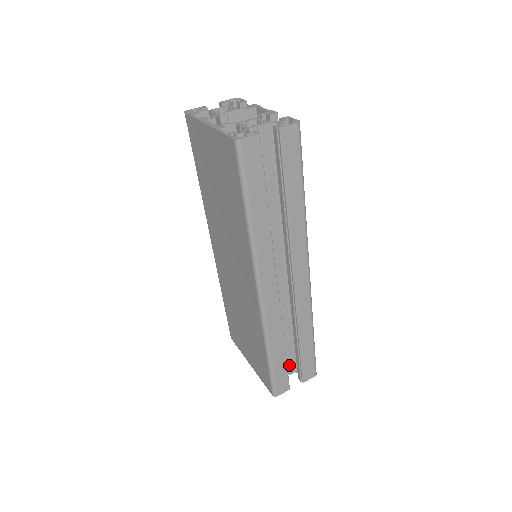
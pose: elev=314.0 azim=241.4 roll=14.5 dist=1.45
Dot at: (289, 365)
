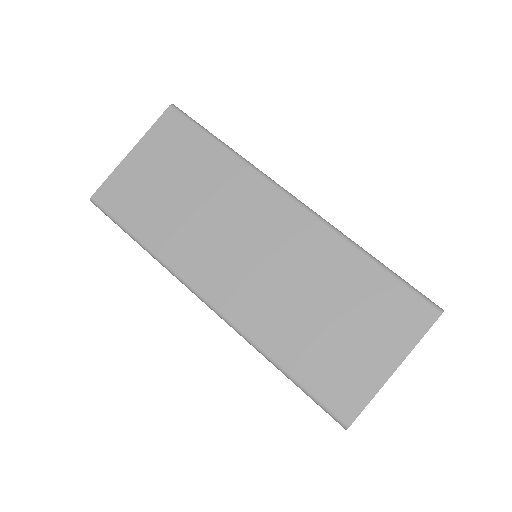
Dot at: occluded
